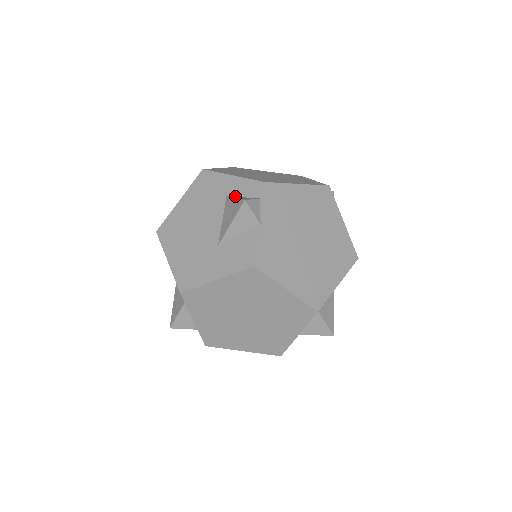
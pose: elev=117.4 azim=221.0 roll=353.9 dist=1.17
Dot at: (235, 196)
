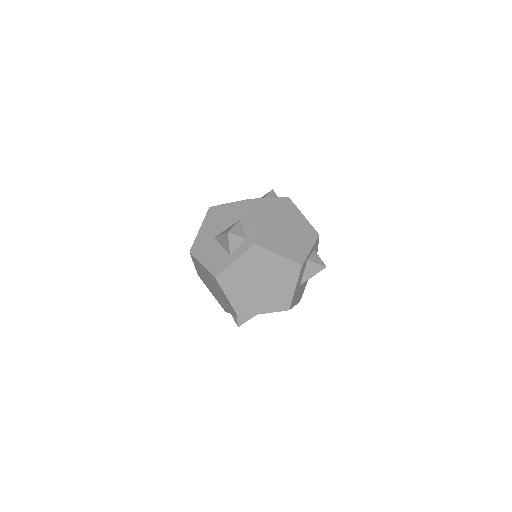
Dot at: occluded
